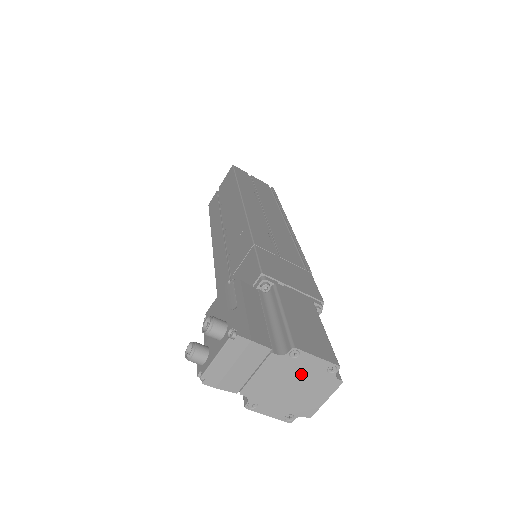
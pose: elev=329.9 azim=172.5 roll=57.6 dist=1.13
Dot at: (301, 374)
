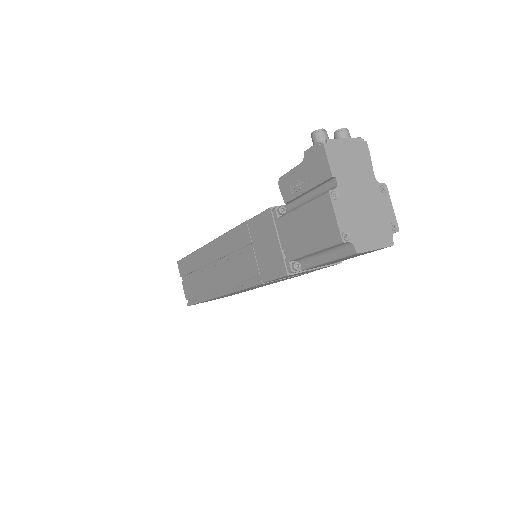
Dot at: (377, 208)
